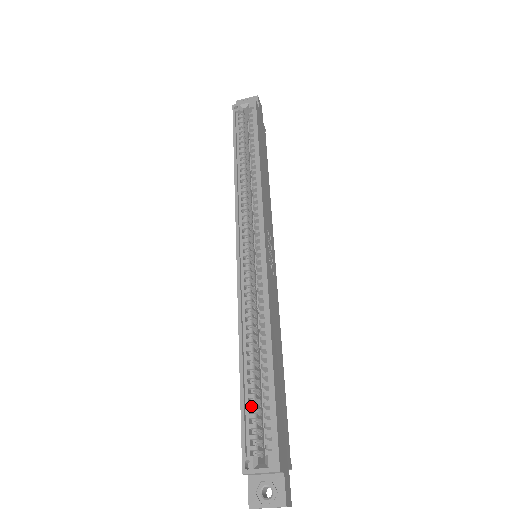
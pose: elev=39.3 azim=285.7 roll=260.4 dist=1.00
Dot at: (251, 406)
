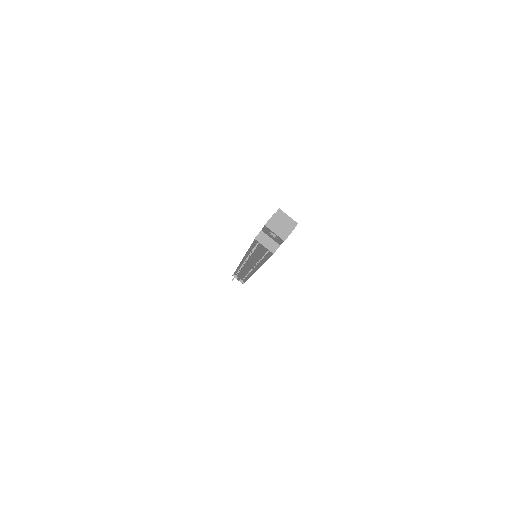
Dot at: occluded
